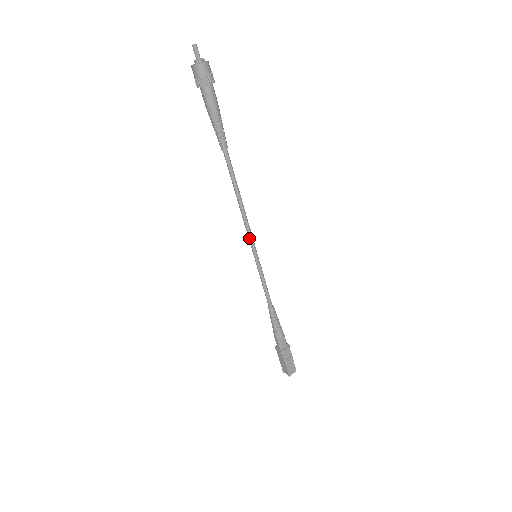
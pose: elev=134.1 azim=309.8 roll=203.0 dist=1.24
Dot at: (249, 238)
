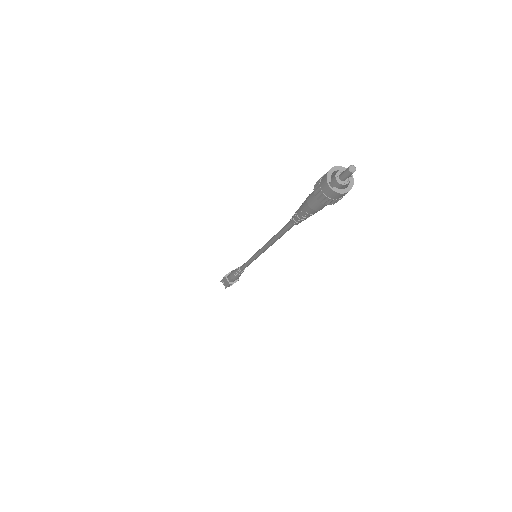
Dot at: (260, 252)
